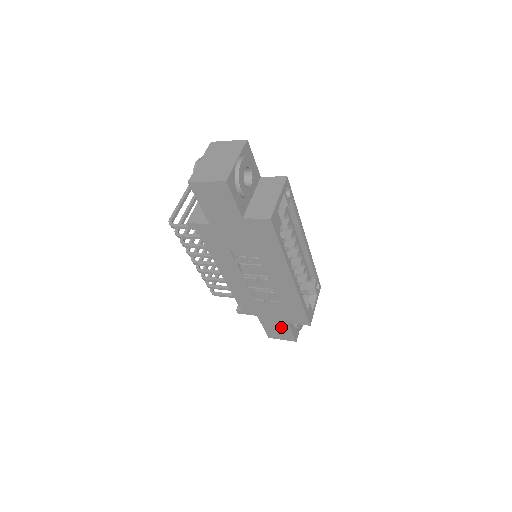
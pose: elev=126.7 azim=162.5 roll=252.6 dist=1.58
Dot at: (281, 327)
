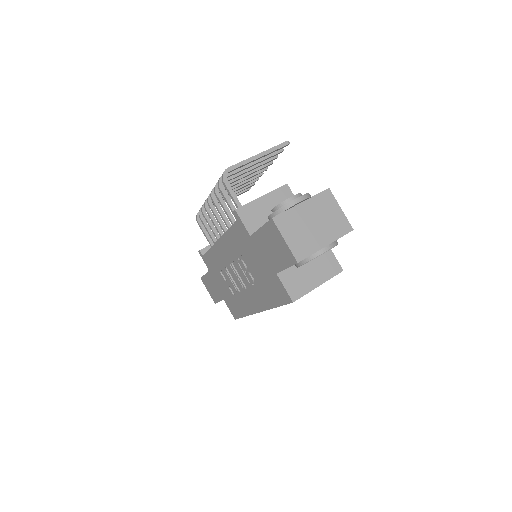
Dot at: (216, 292)
